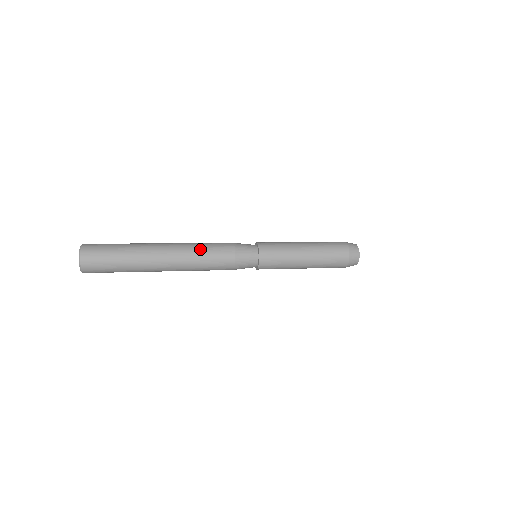
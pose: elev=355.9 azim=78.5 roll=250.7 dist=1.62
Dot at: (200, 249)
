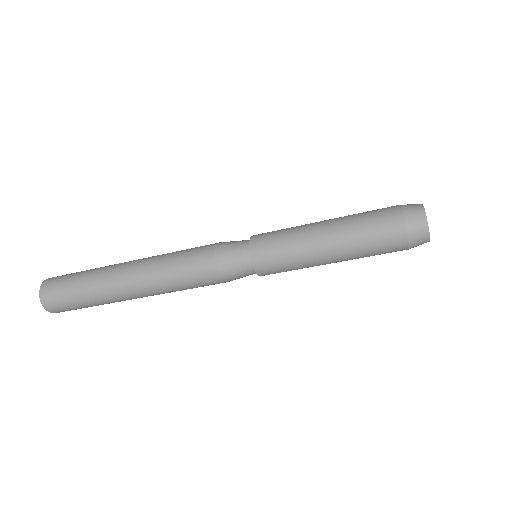
Dot at: (175, 252)
